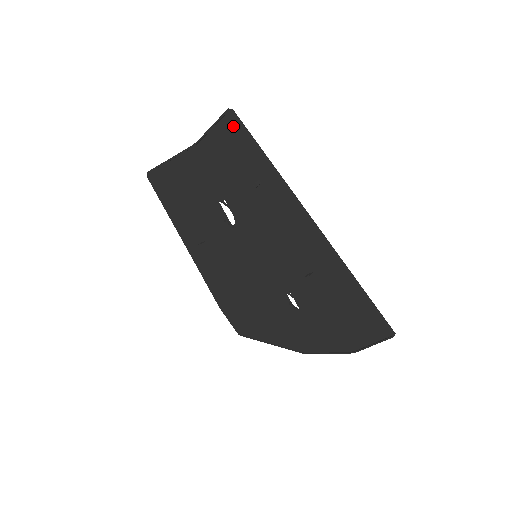
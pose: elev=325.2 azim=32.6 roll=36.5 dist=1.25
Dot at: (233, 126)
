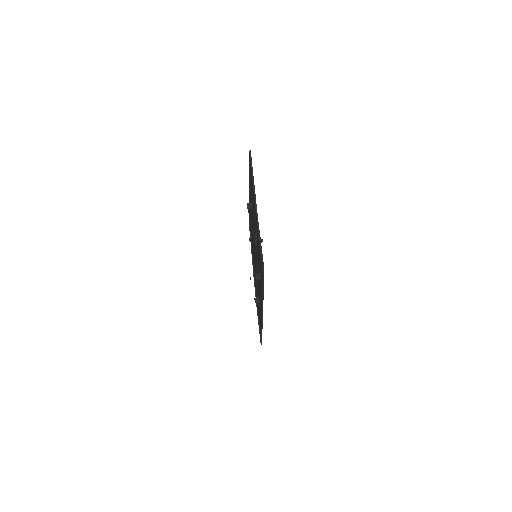
Dot at: occluded
